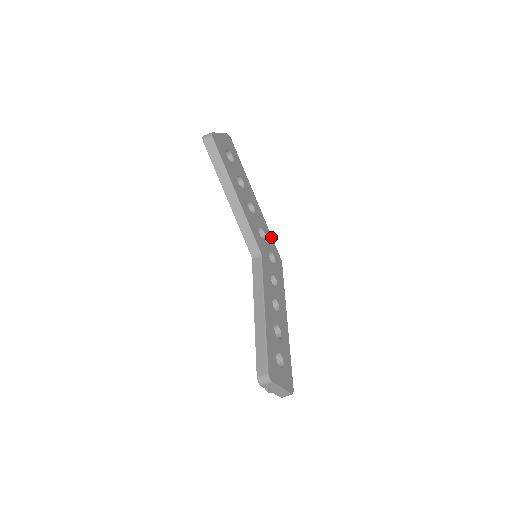
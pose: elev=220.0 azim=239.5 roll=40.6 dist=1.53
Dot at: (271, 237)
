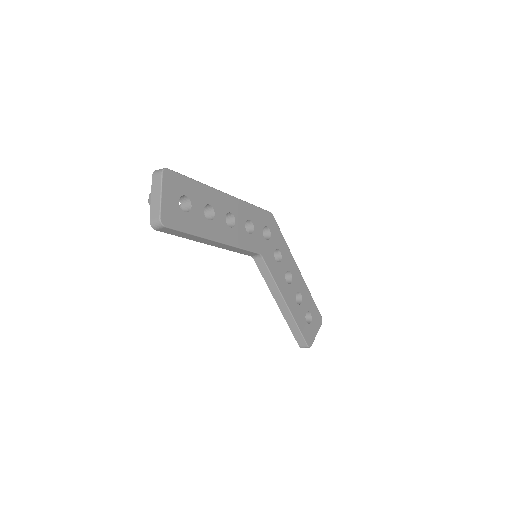
Dot at: (255, 208)
